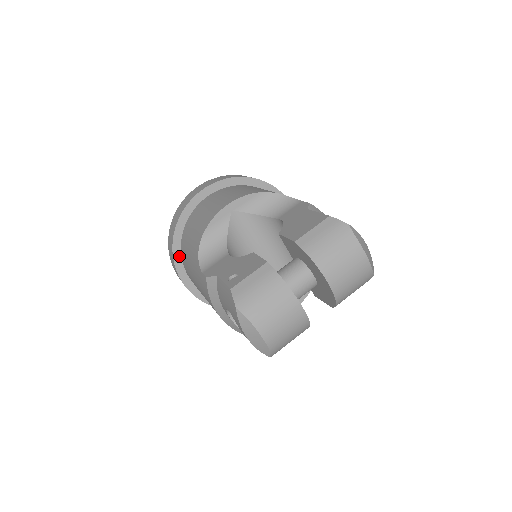
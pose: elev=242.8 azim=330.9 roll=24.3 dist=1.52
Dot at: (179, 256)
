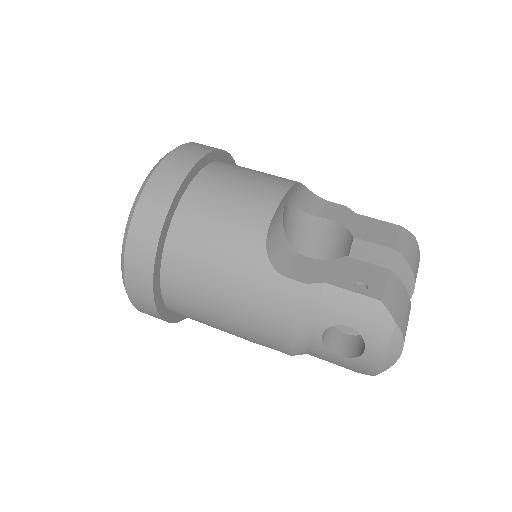
Dot at: (162, 247)
